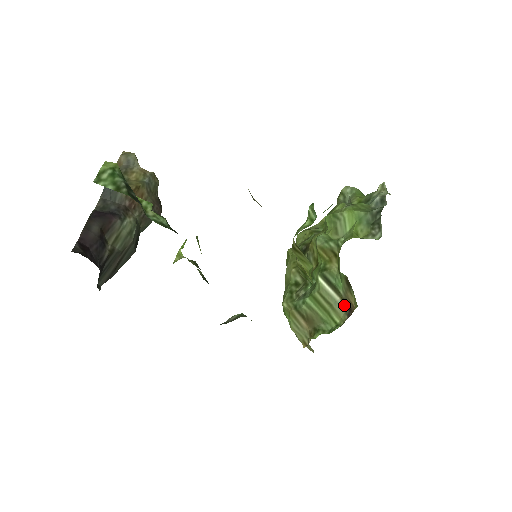
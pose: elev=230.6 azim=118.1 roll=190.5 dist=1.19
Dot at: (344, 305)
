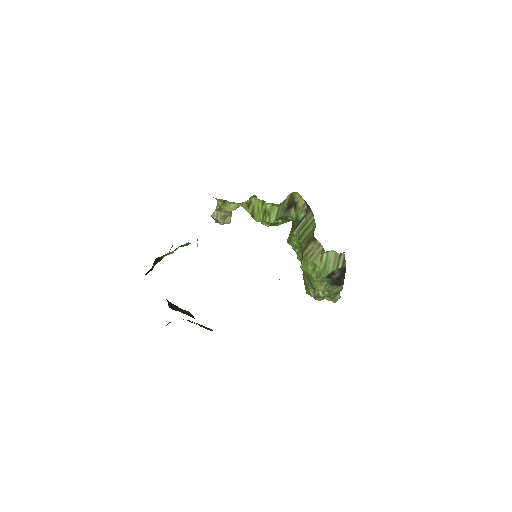
Dot at: (307, 213)
